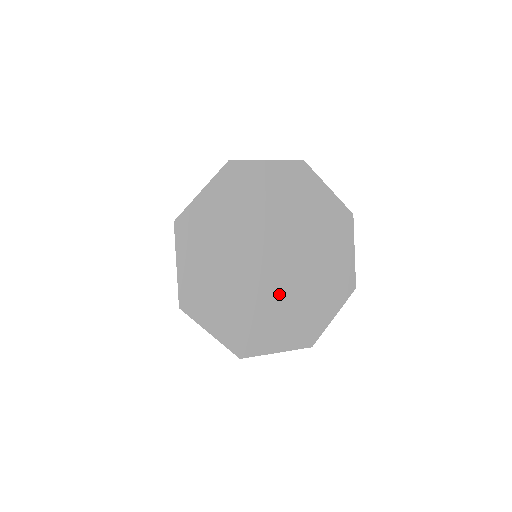
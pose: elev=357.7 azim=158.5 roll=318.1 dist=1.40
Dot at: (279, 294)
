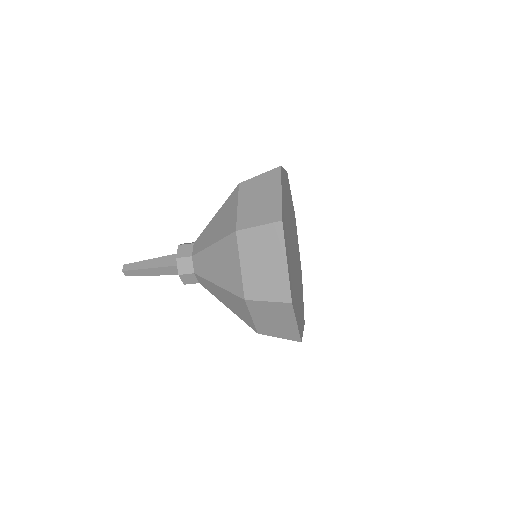
Dot at: occluded
